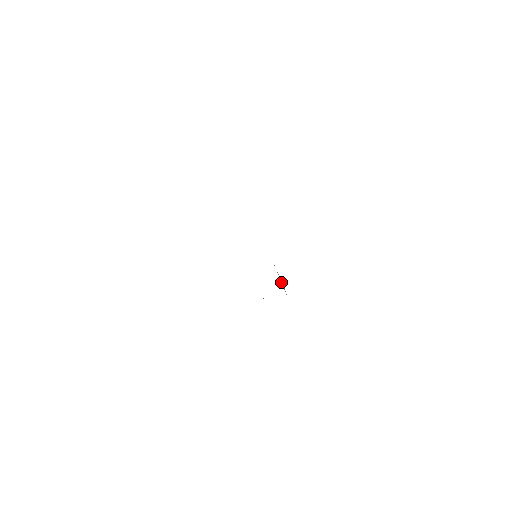
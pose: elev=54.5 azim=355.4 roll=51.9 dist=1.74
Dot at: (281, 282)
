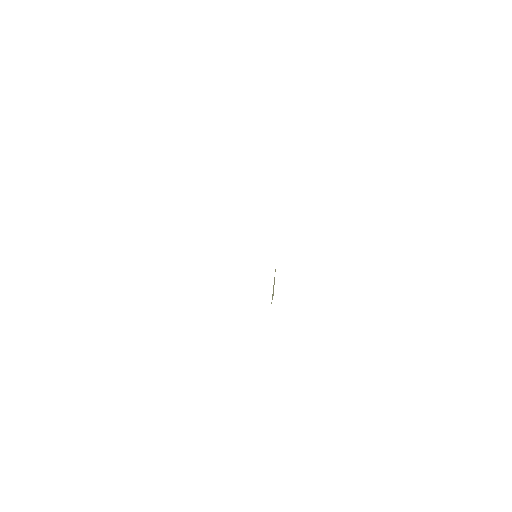
Dot at: (273, 289)
